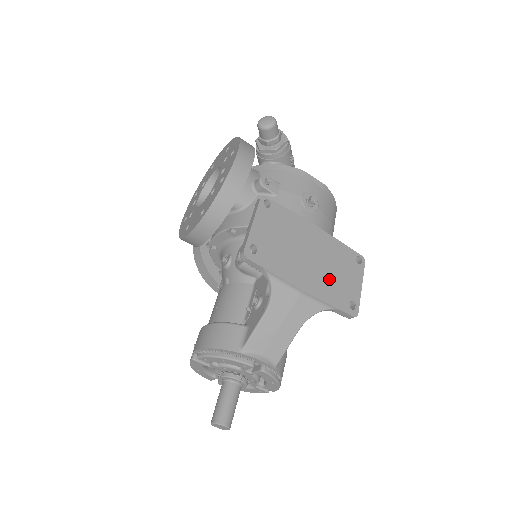
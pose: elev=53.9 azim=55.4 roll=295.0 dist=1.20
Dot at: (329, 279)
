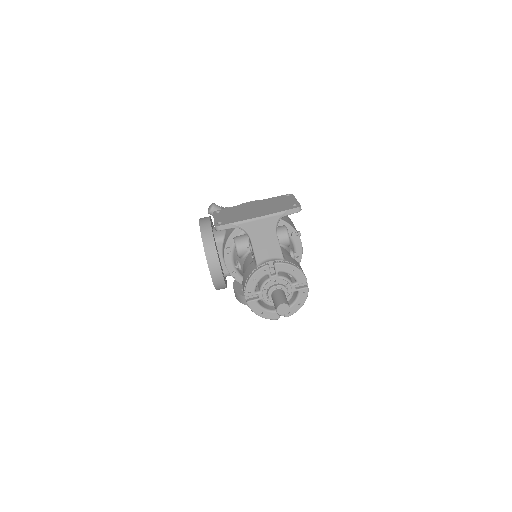
Dot at: (273, 208)
